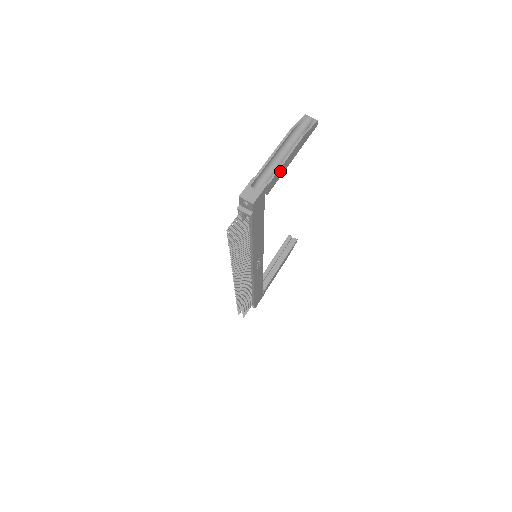
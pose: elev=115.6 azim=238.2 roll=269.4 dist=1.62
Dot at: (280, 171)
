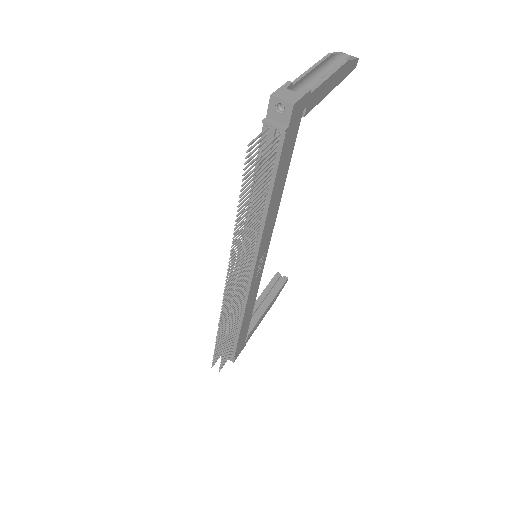
Dot at: (322, 89)
